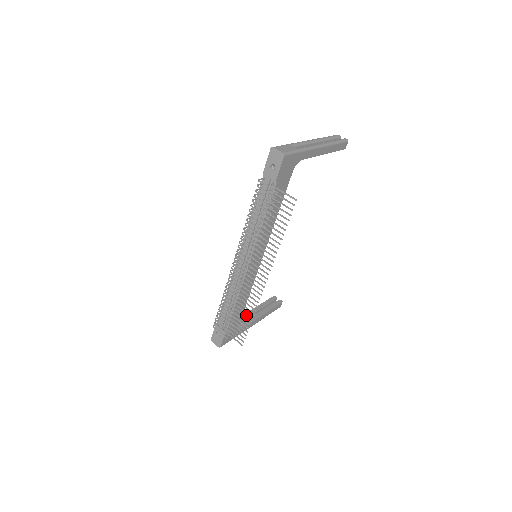
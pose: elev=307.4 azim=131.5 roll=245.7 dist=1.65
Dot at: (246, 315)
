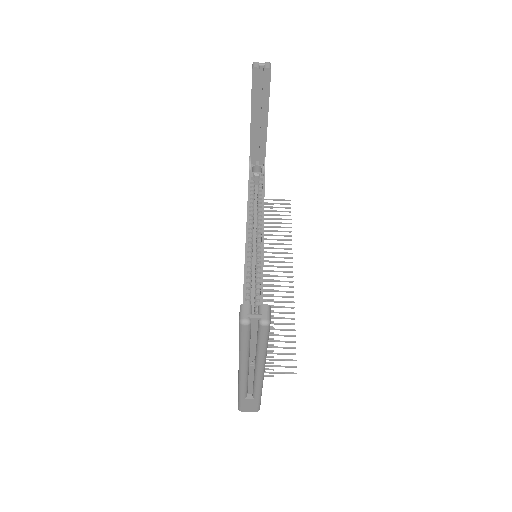
Dot at: (253, 136)
